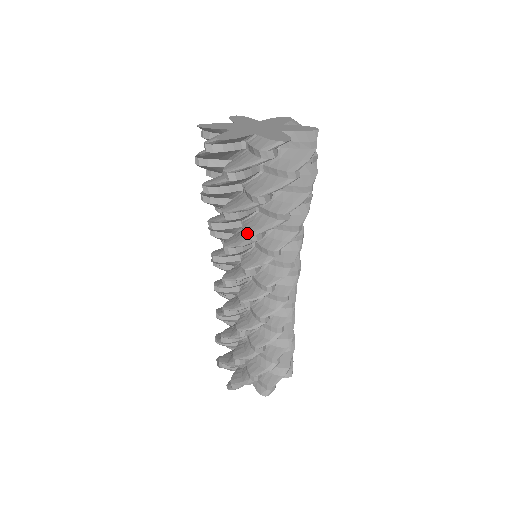
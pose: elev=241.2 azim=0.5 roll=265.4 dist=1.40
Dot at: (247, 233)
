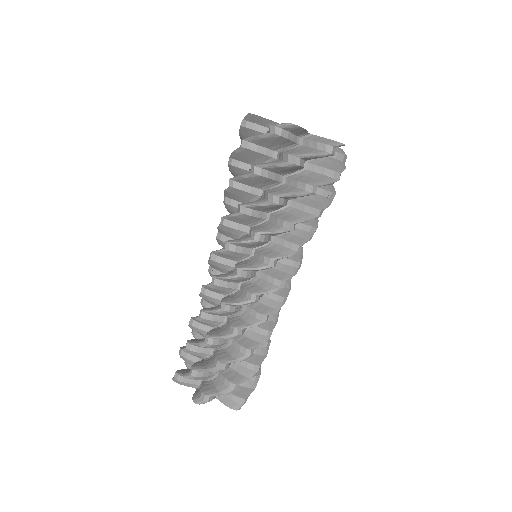
Dot at: (286, 221)
